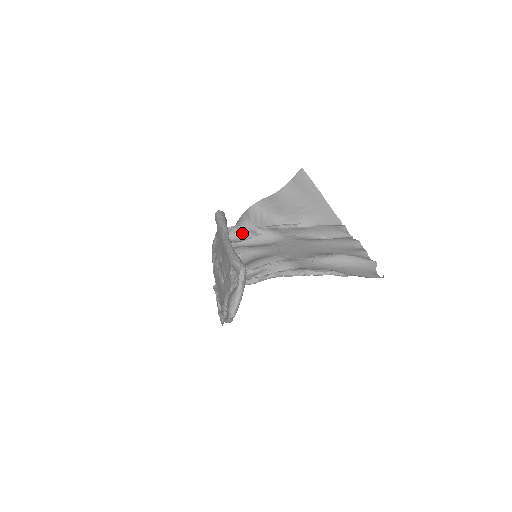
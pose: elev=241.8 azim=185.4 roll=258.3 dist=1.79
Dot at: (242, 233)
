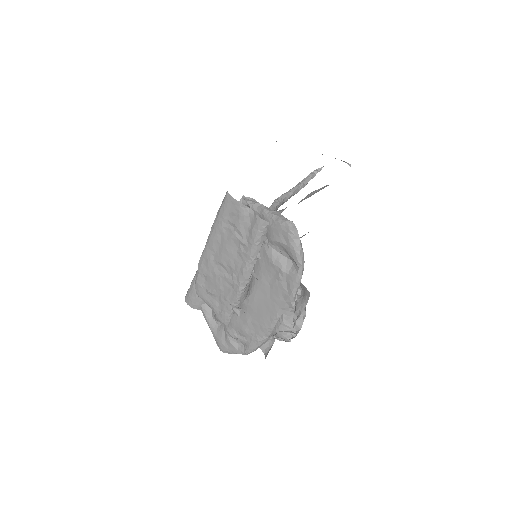
Dot at: occluded
